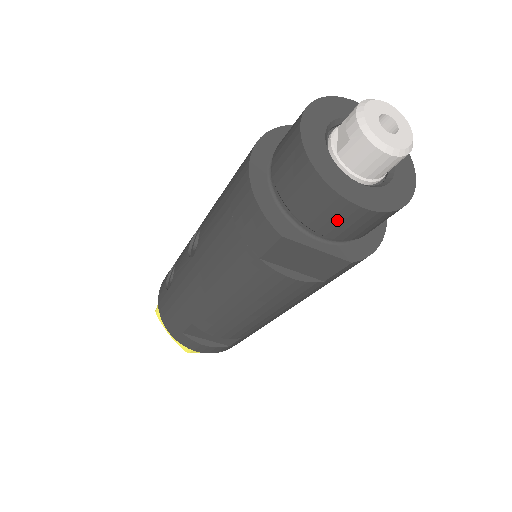
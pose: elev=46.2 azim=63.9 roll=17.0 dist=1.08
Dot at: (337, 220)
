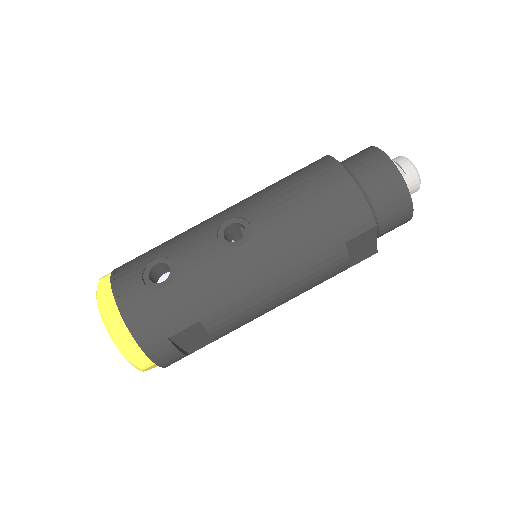
Dot at: (397, 220)
